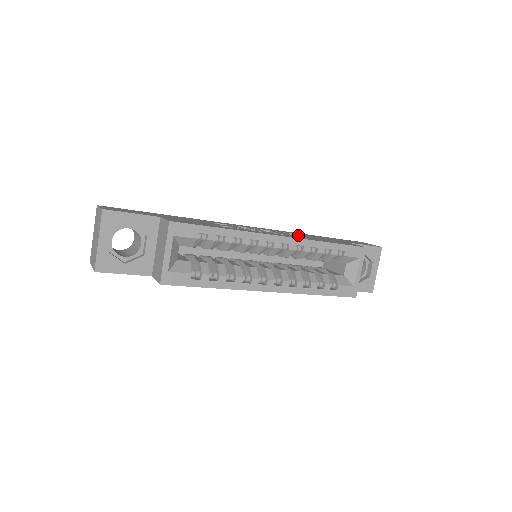
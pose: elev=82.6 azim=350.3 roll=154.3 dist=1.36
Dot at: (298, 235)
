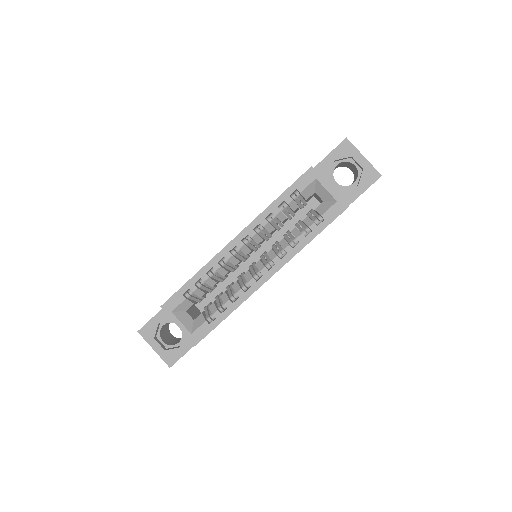
Dot at: occluded
